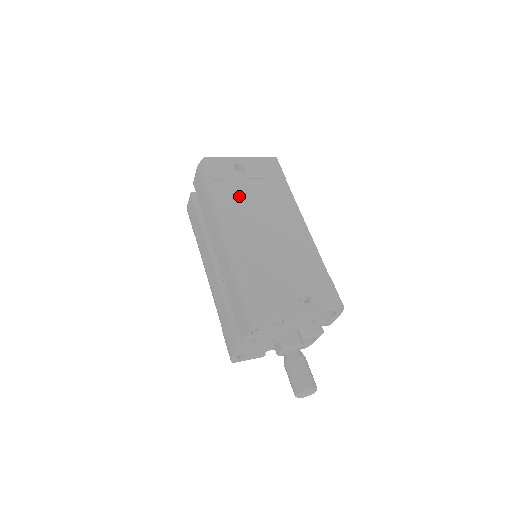
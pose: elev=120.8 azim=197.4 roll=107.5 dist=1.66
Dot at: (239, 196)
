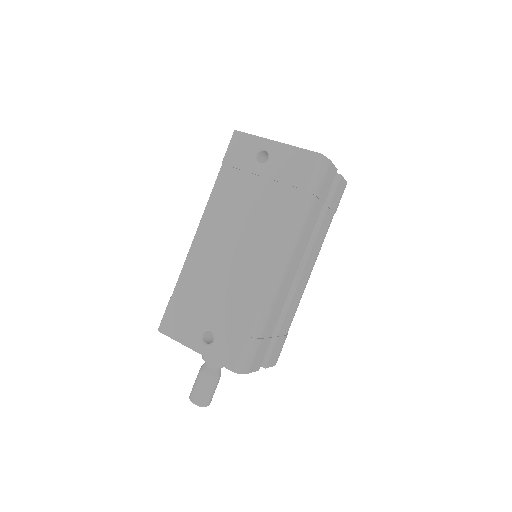
Dot at: (233, 195)
